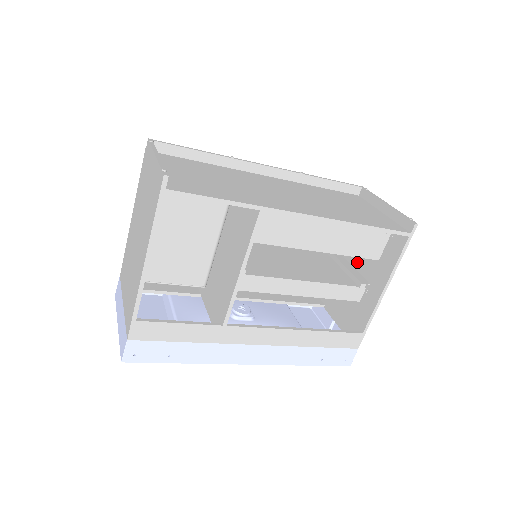
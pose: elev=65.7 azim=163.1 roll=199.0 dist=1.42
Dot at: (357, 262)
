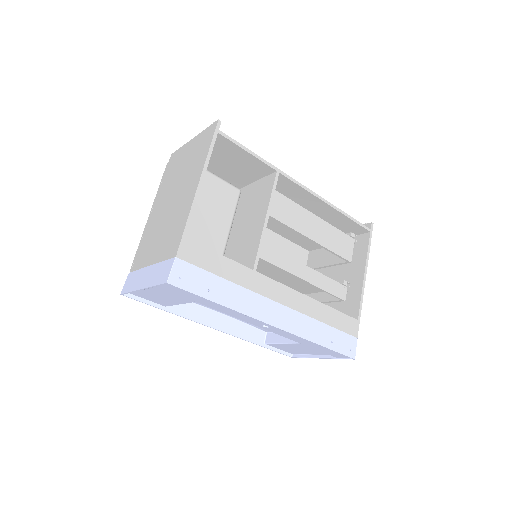
Dot at: occluded
